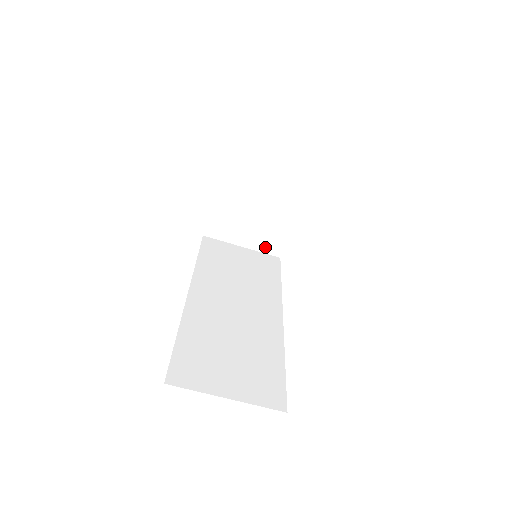
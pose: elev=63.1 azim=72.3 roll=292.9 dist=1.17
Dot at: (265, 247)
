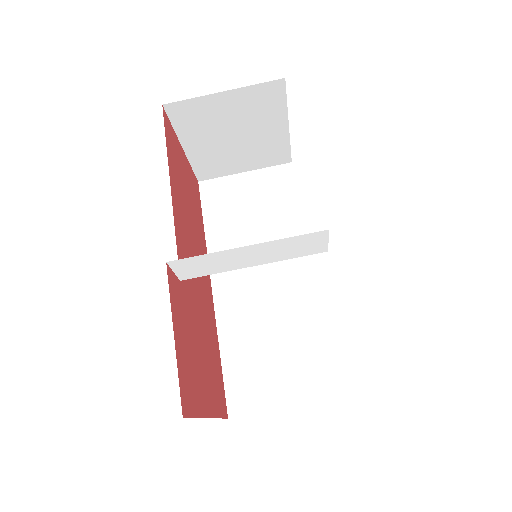
Dot at: (269, 162)
